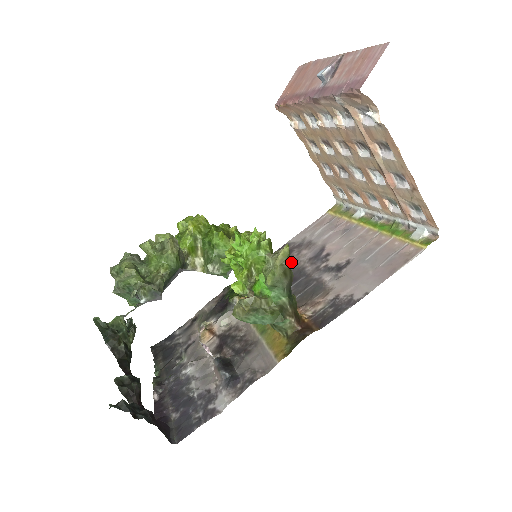
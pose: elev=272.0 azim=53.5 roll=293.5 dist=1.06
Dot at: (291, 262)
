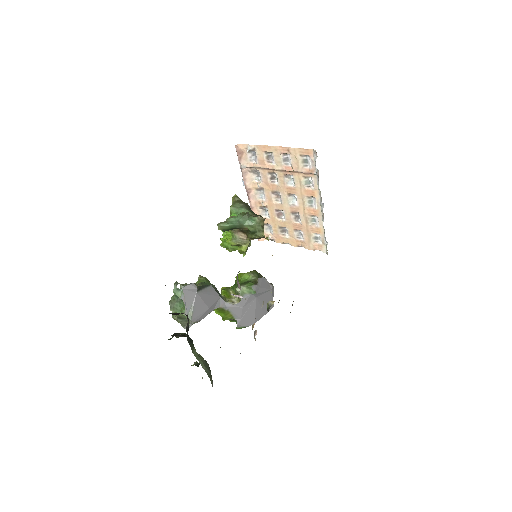
Dot at: occluded
